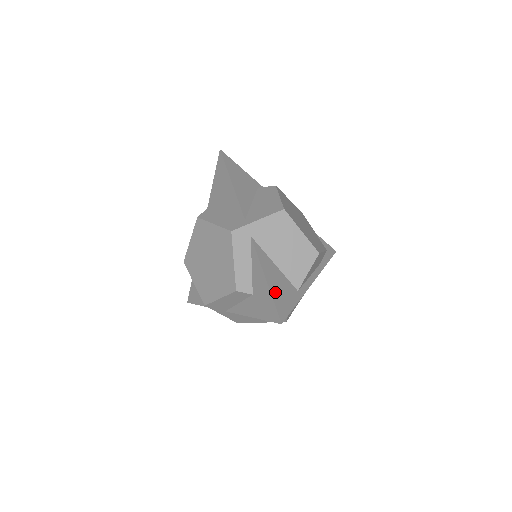
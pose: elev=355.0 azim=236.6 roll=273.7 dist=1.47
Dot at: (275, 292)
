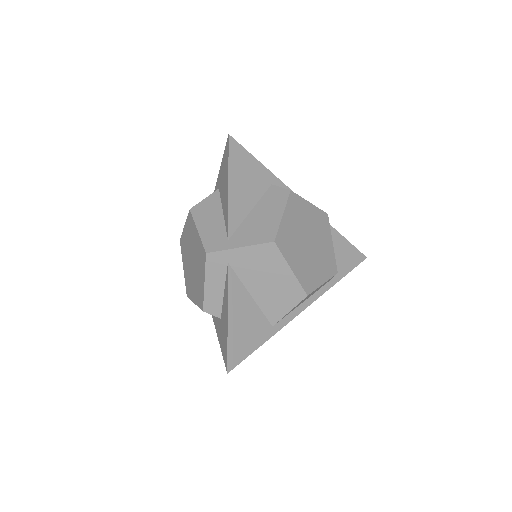
Dot at: (235, 334)
